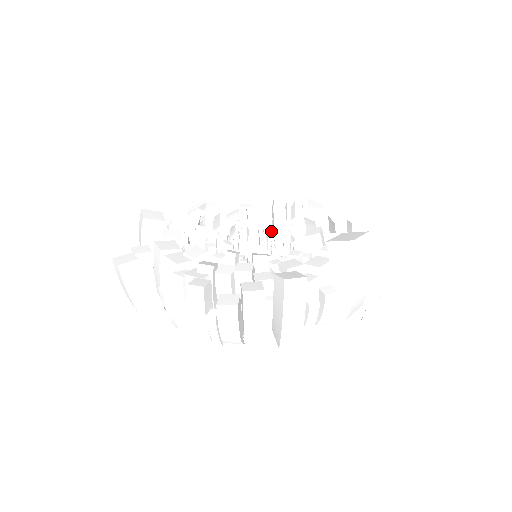
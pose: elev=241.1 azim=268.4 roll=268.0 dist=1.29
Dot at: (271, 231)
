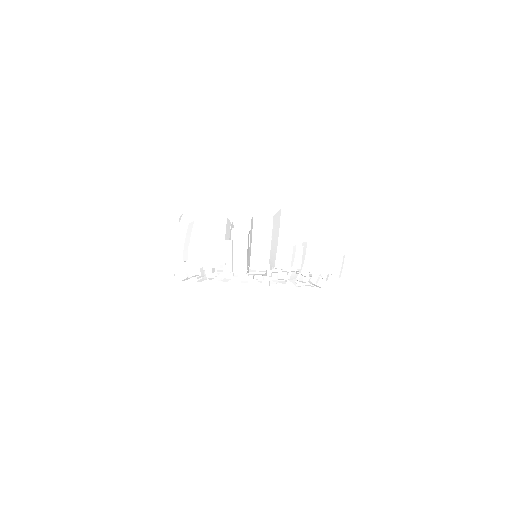
Dot at: occluded
